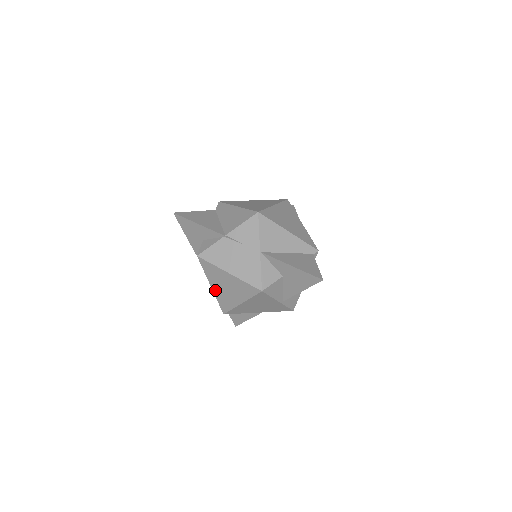
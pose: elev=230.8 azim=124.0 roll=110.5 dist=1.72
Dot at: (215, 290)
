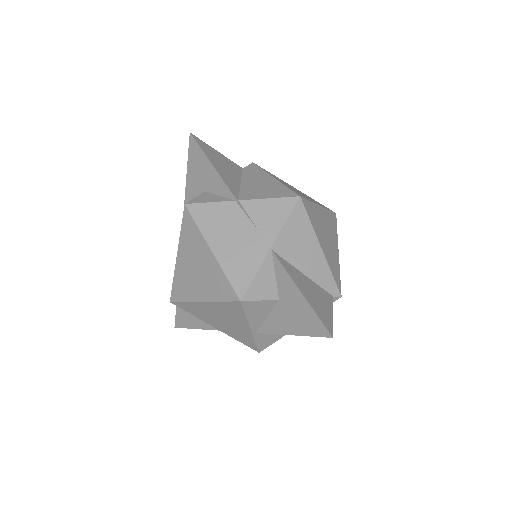
Dot at: (179, 264)
